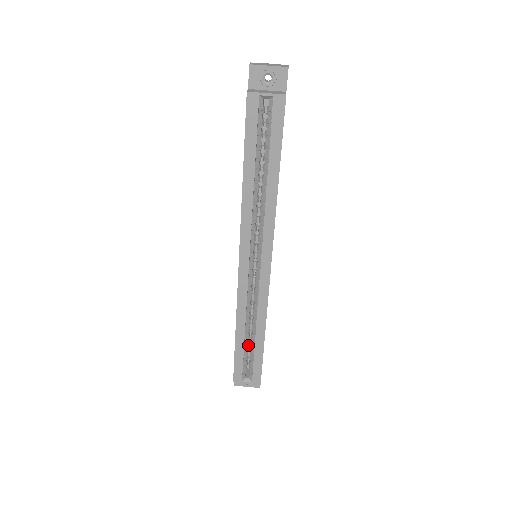
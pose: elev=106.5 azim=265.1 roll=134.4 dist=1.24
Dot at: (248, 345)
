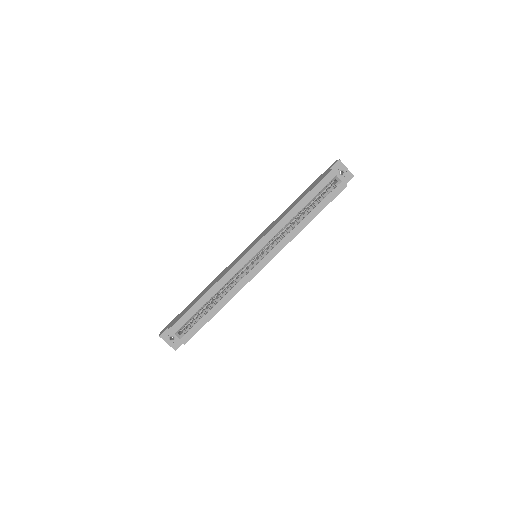
Dot at: occluded
